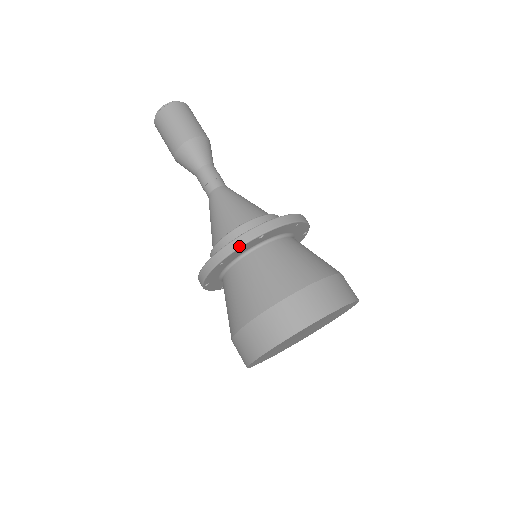
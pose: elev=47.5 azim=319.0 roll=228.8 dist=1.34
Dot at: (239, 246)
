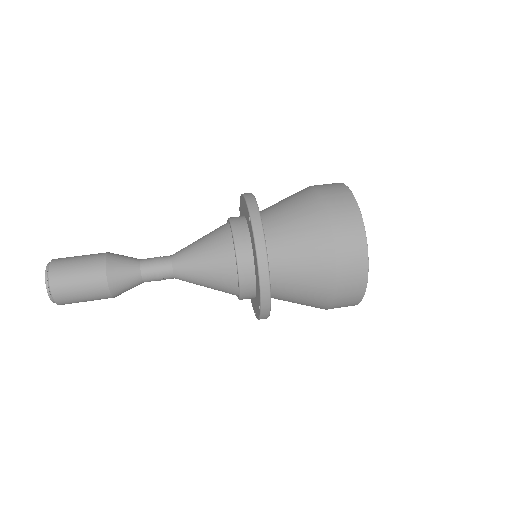
Dot at: occluded
